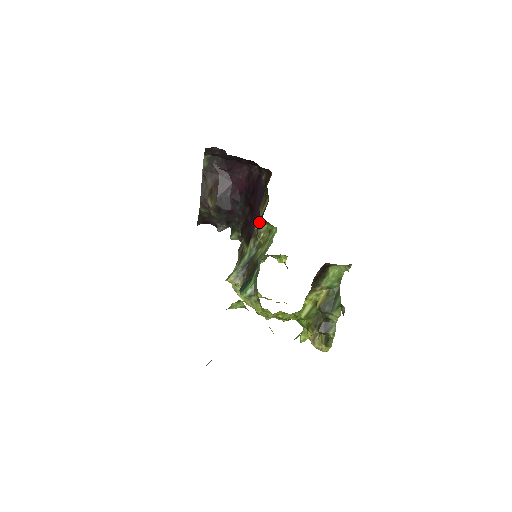
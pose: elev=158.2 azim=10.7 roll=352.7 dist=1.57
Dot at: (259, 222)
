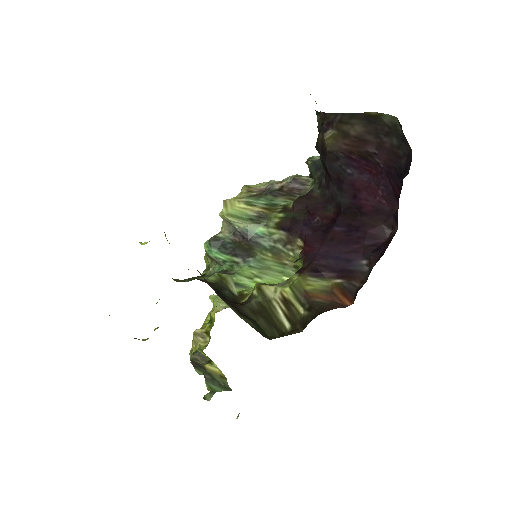
Dot at: (263, 302)
